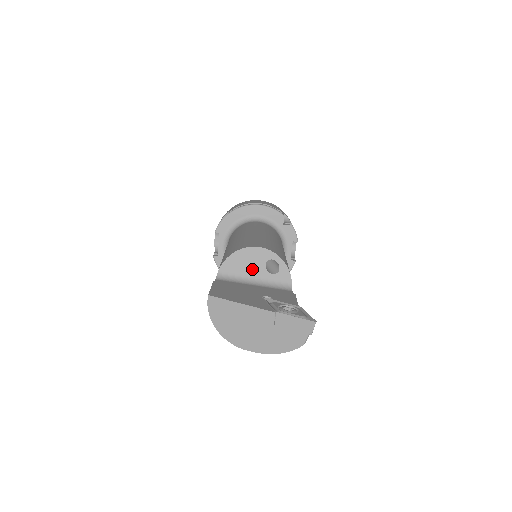
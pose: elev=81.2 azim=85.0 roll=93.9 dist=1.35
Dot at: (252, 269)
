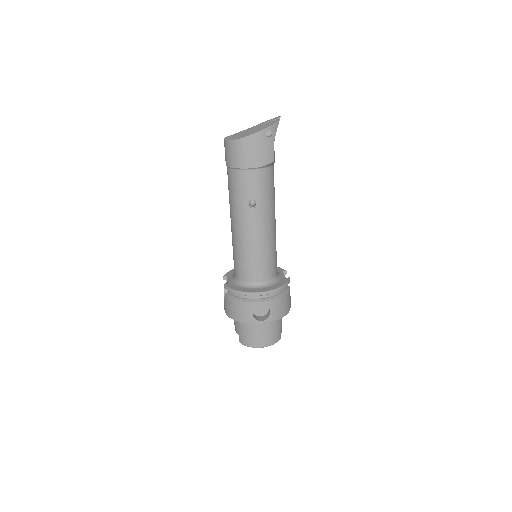
Dot at: occluded
